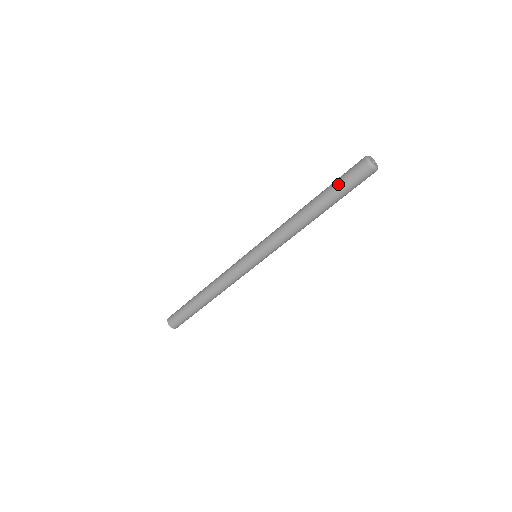
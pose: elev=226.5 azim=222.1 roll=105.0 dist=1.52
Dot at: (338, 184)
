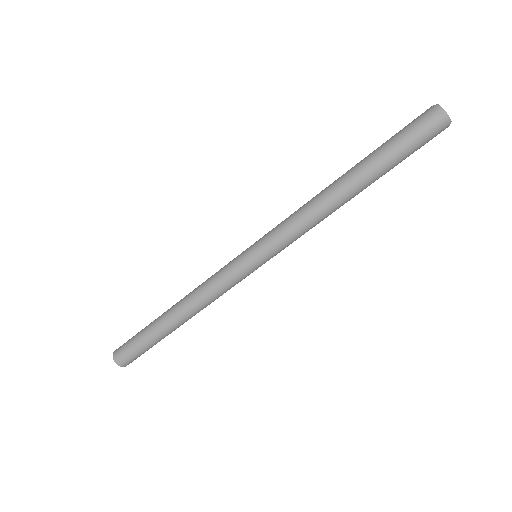
Dot at: (390, 142)
